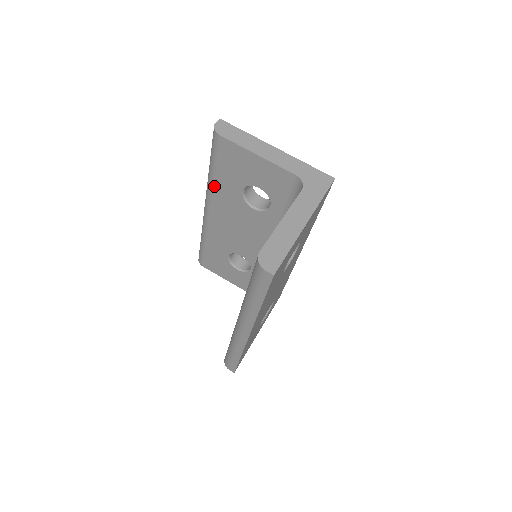
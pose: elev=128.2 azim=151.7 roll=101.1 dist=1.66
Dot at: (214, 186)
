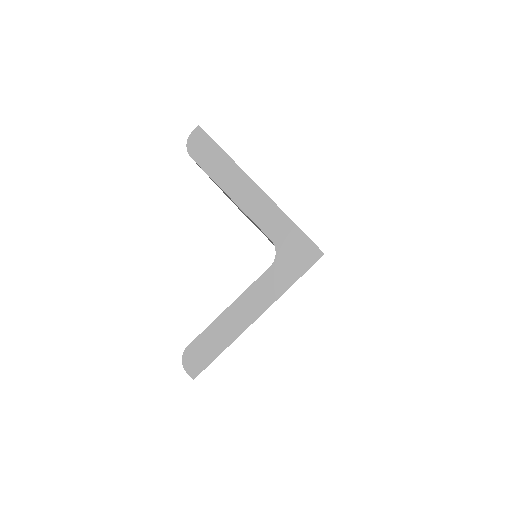
Dot at: occluded
